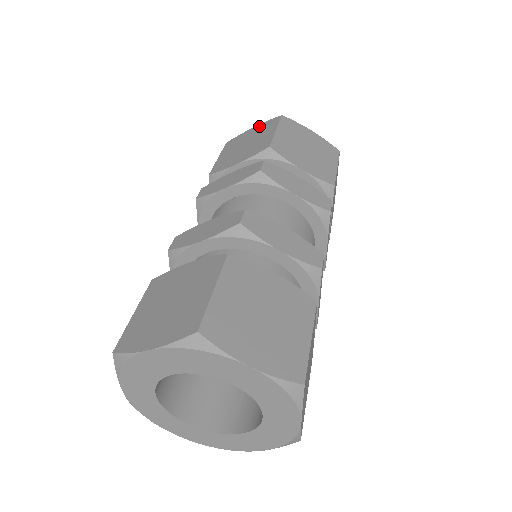
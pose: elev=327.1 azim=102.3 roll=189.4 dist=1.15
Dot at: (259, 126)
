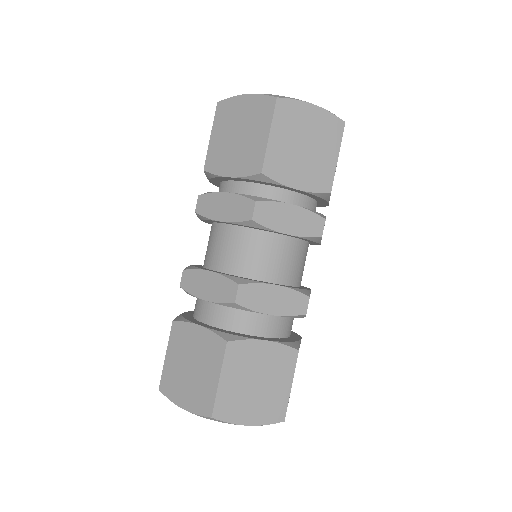
Dot at: (252, 100)
